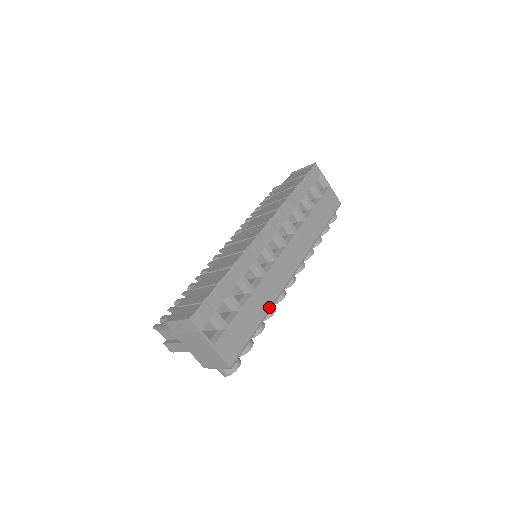
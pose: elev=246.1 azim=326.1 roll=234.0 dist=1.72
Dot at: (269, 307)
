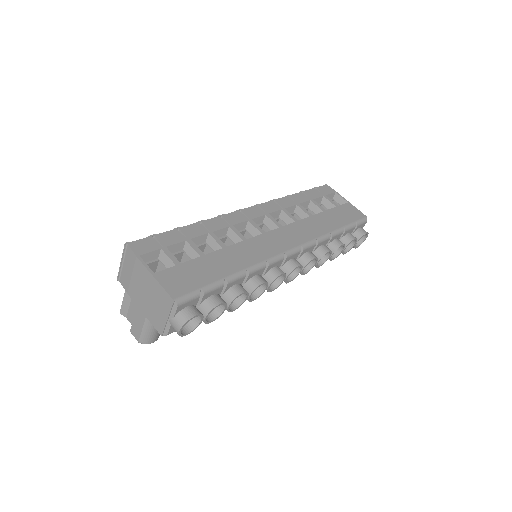
Dot at: (248, 266)
